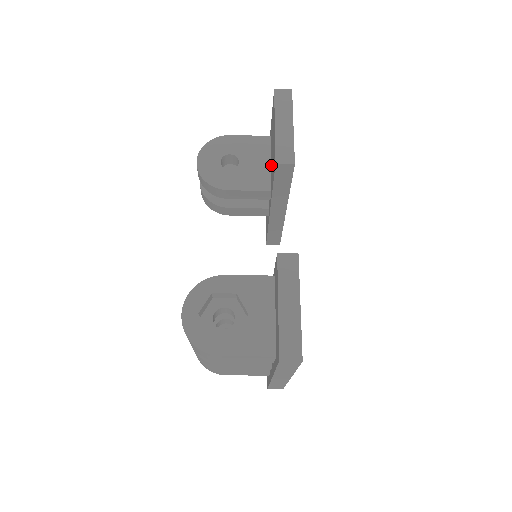
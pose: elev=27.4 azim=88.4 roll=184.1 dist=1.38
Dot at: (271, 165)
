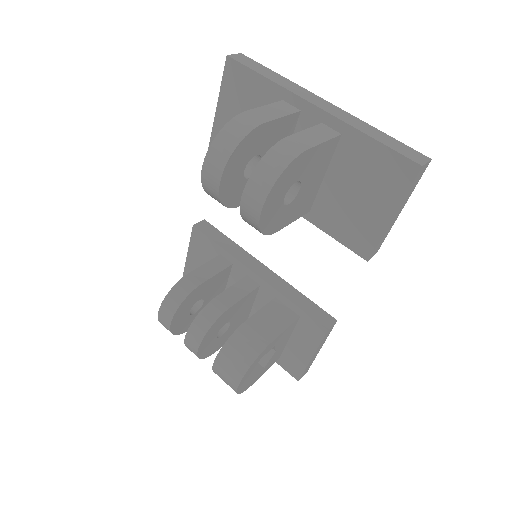
Dot at: (328, 189)
